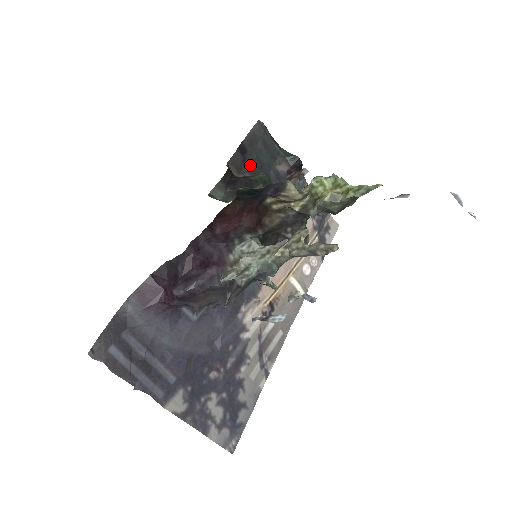
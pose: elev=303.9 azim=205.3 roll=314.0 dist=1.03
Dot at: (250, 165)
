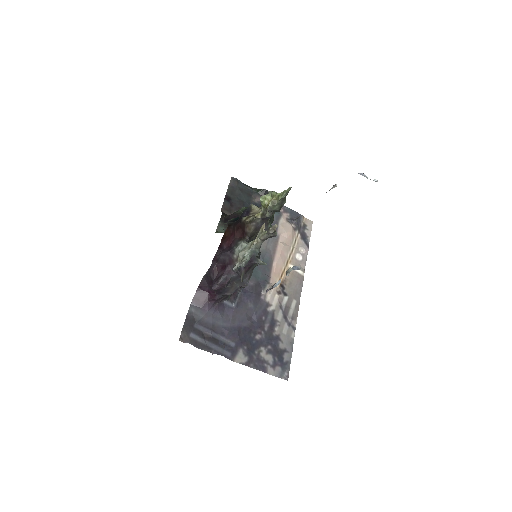
Dot at: (236, 206)
